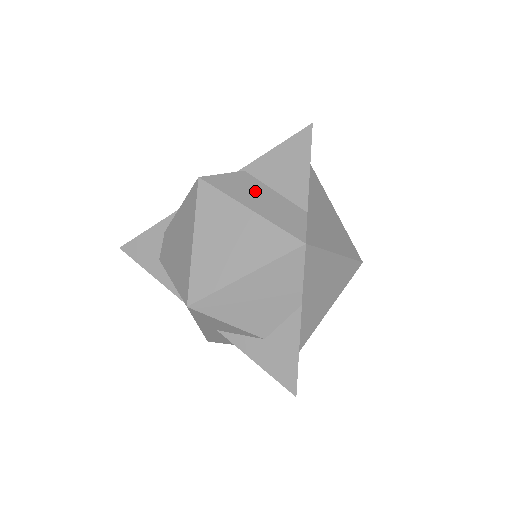
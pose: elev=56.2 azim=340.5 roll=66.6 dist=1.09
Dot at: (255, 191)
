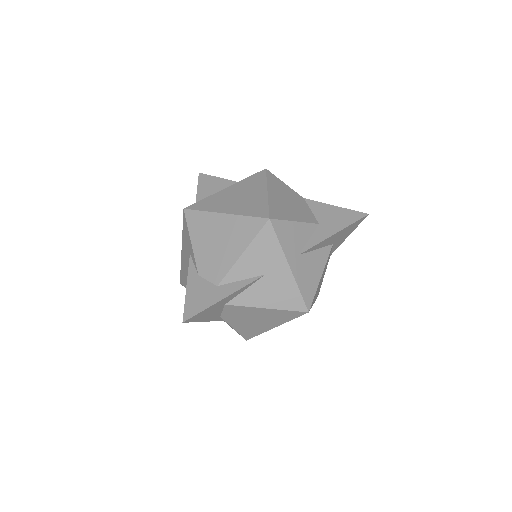
Dot at: occluded
